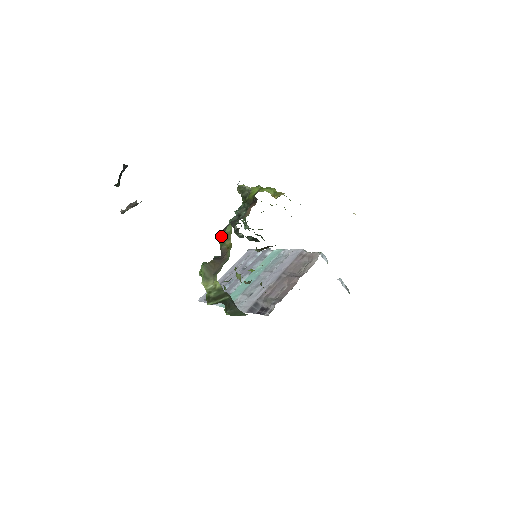
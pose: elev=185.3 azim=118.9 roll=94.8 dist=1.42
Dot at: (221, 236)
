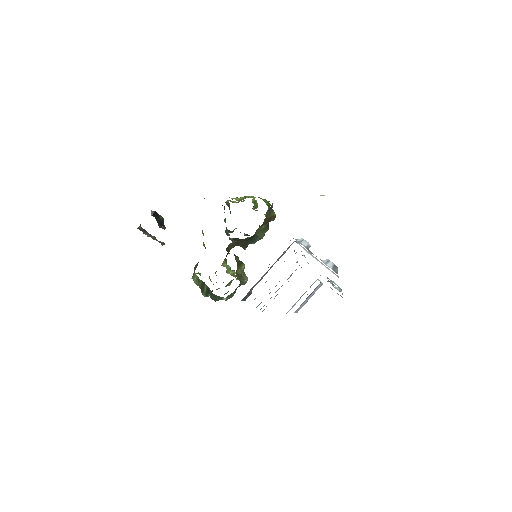
Dot at: occluded
